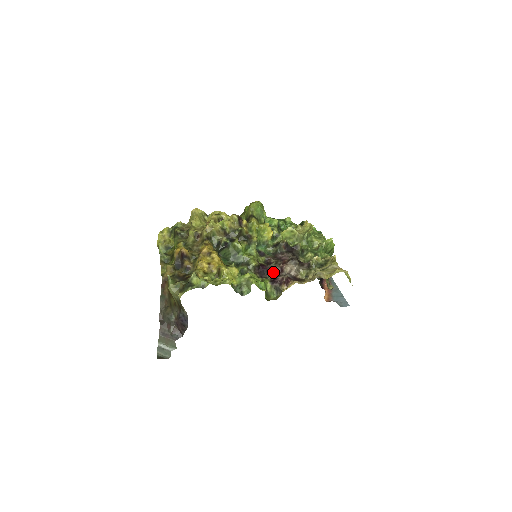
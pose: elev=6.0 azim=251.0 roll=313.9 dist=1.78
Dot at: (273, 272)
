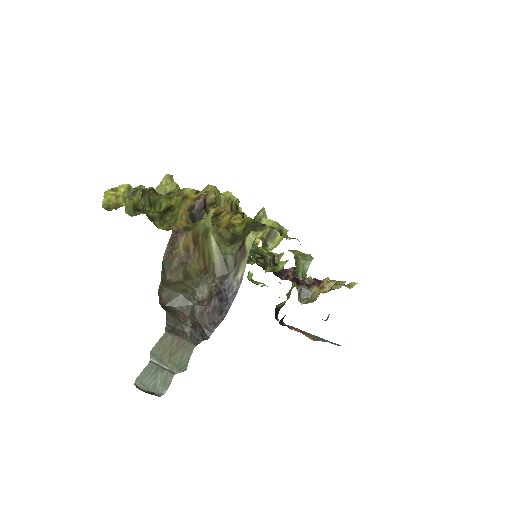
Dot at: (289, 274)
